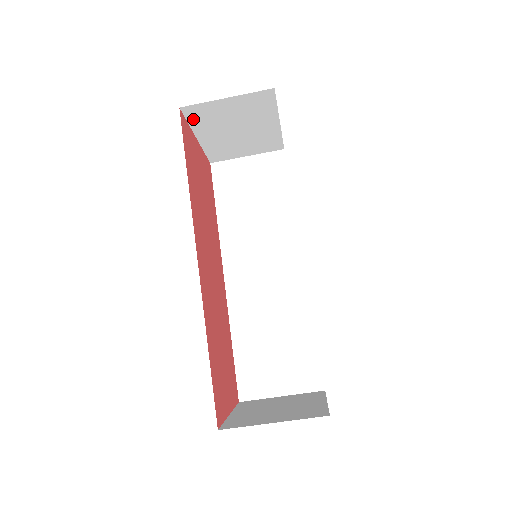
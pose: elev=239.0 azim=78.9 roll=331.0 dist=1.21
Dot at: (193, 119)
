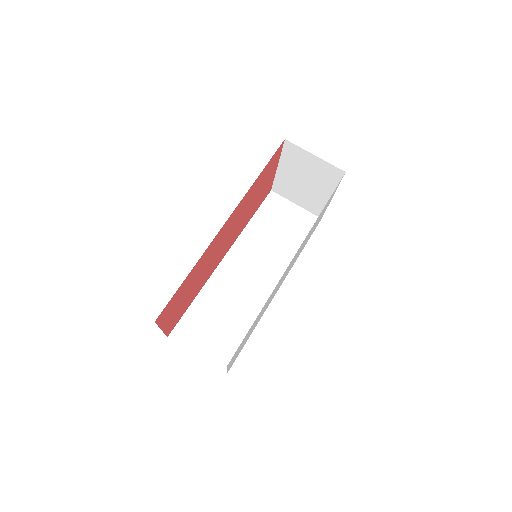
Dot at: (286, 152)
